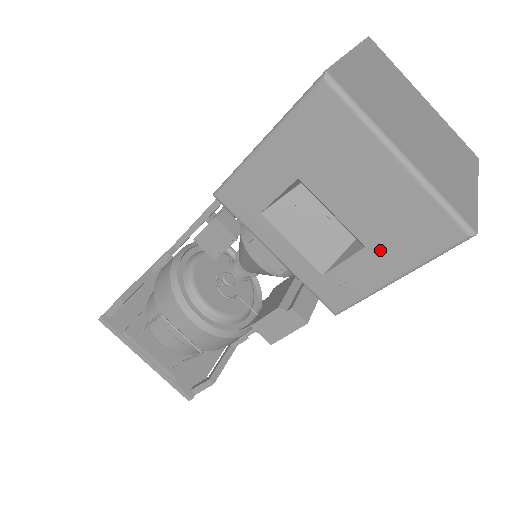
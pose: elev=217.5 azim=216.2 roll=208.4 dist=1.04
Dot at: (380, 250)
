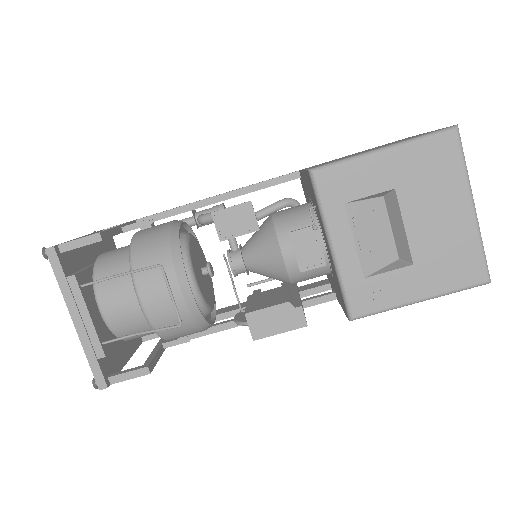
Dot at: (423, 271)
